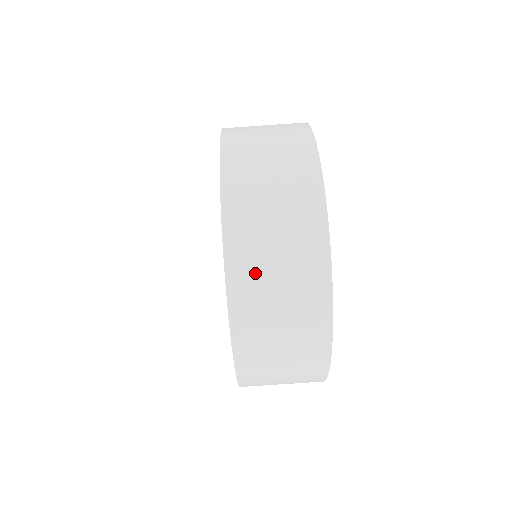
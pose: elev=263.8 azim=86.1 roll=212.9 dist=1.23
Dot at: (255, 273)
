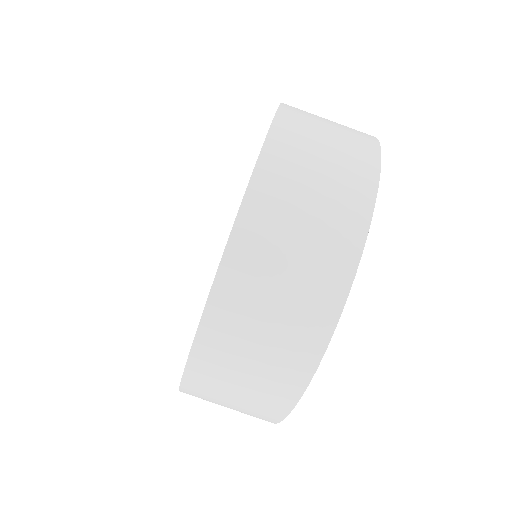
Dot at: (306, 121)
